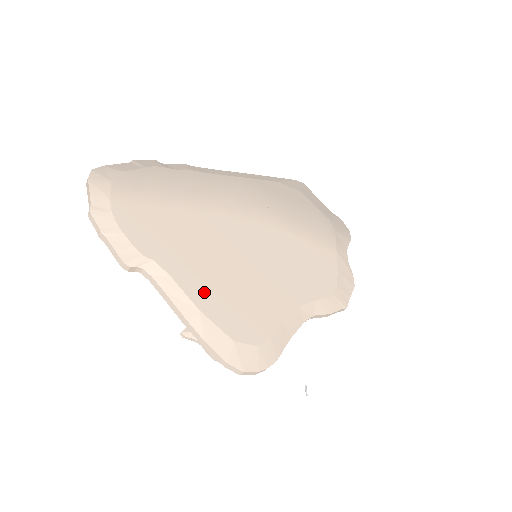
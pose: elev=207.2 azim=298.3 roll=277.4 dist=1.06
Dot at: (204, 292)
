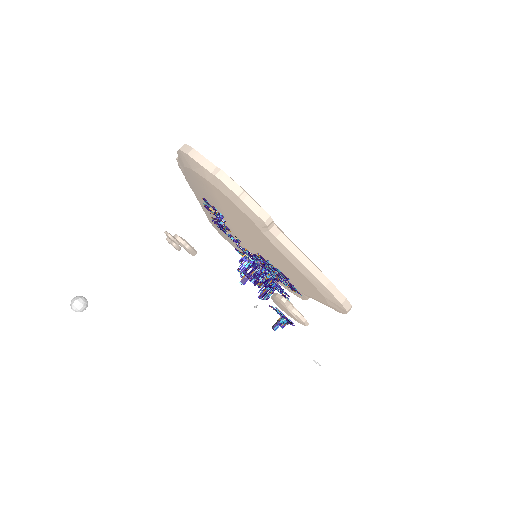
Dot at: occluded
